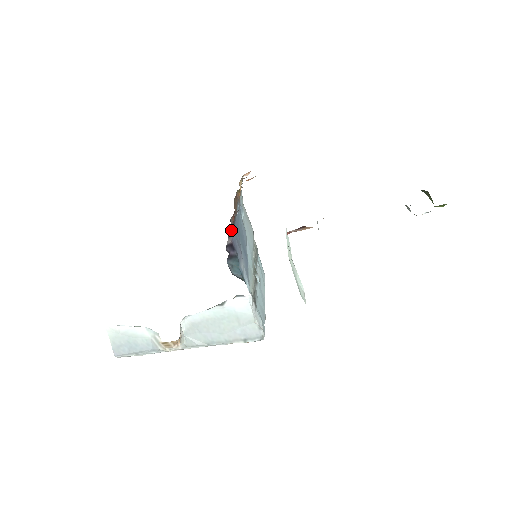
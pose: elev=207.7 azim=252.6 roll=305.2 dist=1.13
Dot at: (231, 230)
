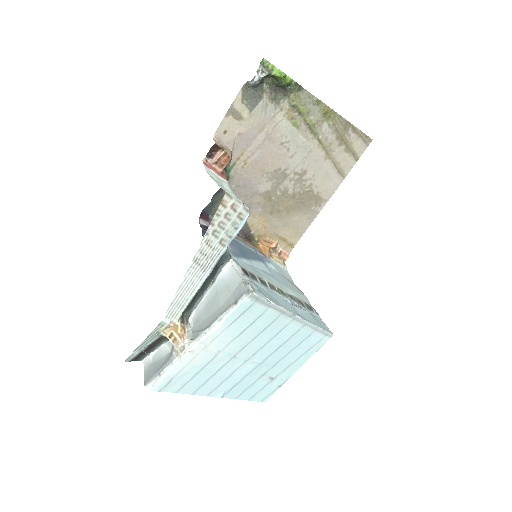
Dot at: (208, 221)
